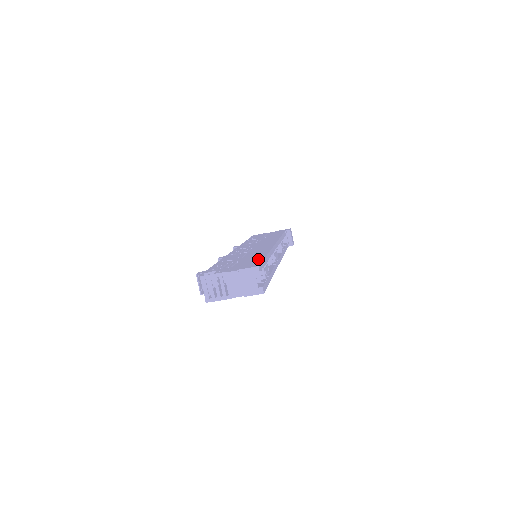
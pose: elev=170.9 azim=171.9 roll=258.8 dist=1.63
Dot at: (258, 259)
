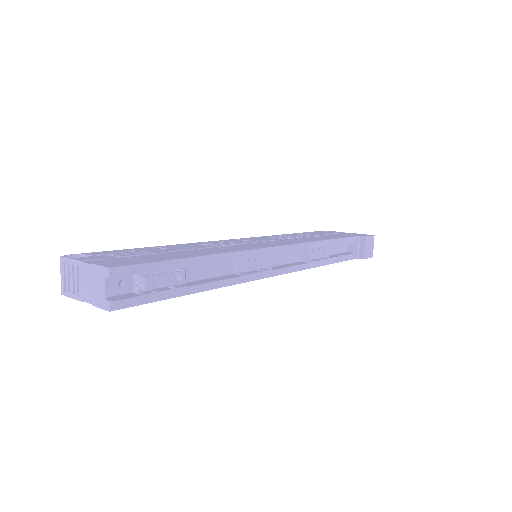
Dot at: (161, 258)
